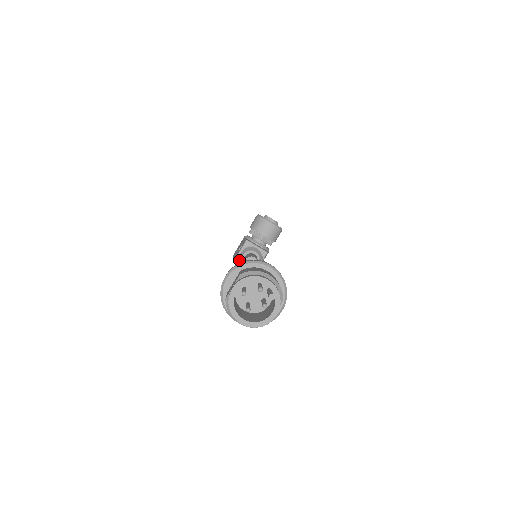
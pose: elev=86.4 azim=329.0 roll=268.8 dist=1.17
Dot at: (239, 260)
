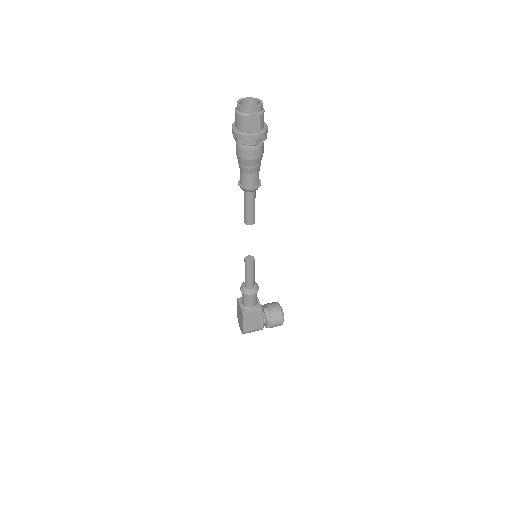
Dot at: (242, 283)
